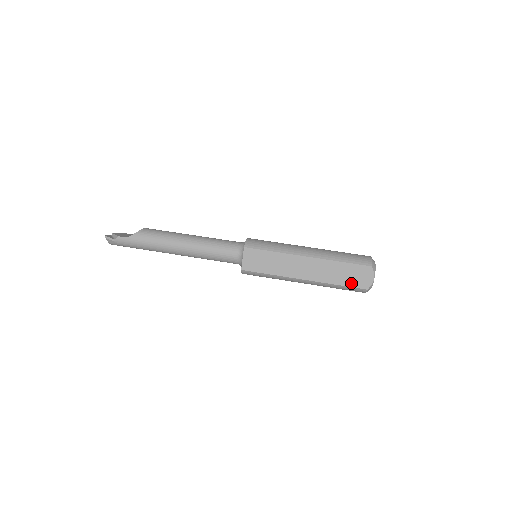
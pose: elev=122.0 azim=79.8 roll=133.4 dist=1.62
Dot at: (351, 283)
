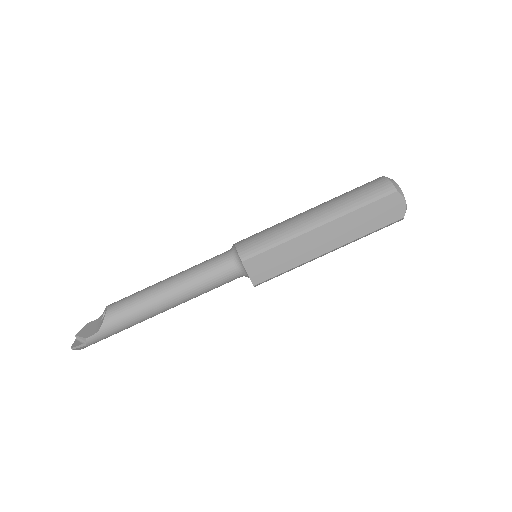
Dot at: (383, 222)
